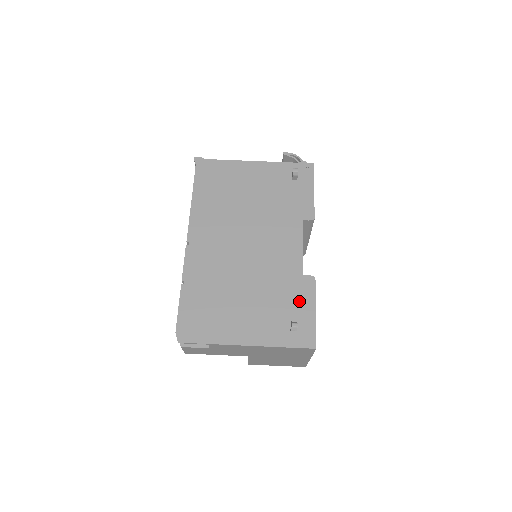
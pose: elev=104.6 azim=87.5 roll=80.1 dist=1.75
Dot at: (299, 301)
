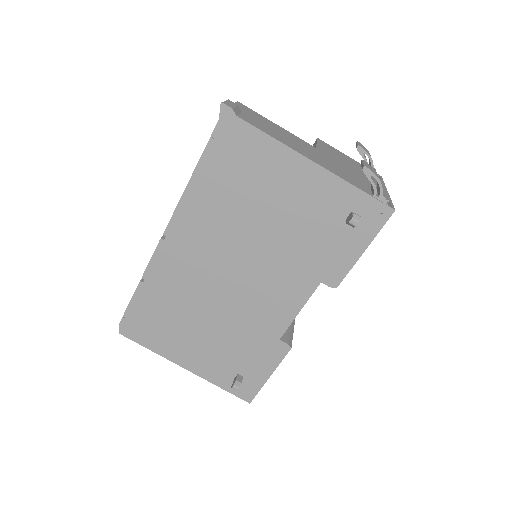
Dot at: (259, 360)
